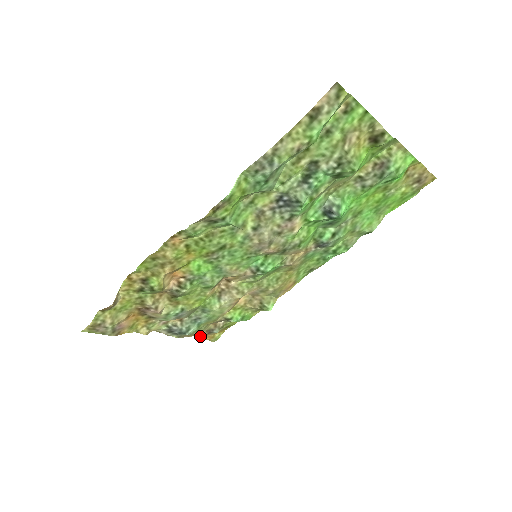
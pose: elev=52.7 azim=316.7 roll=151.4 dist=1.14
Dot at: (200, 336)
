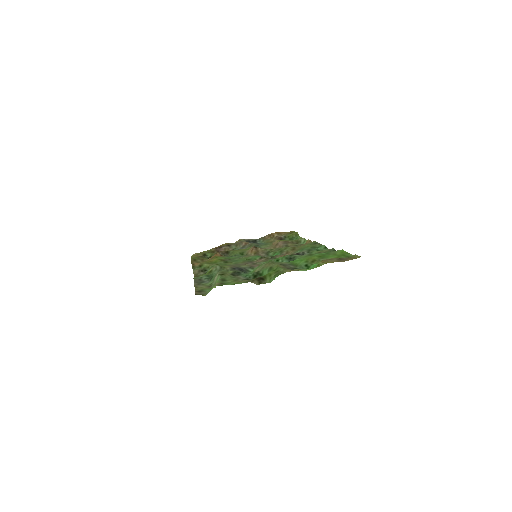
Dot at: (277, 232)
